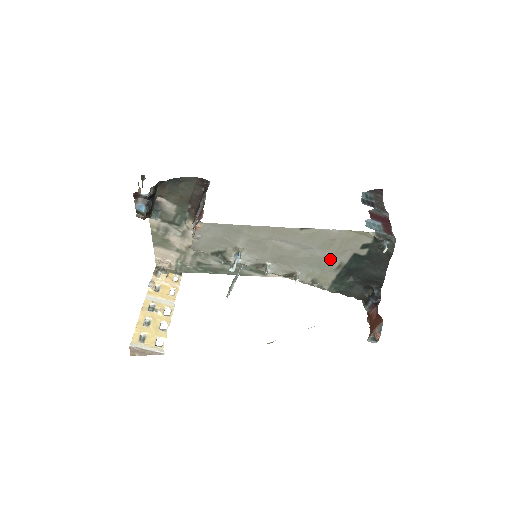
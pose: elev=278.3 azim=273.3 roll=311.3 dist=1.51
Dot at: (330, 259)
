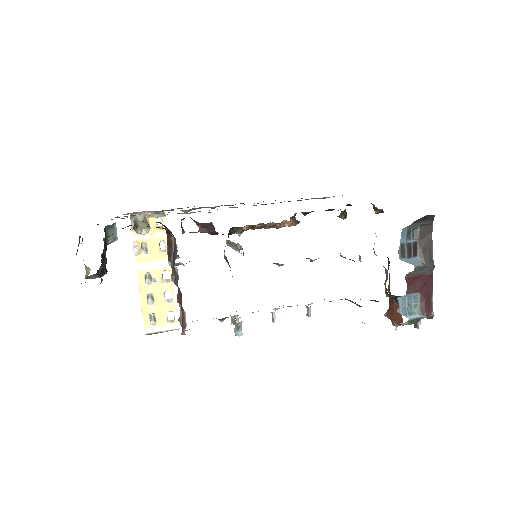
Dot at: occluded
